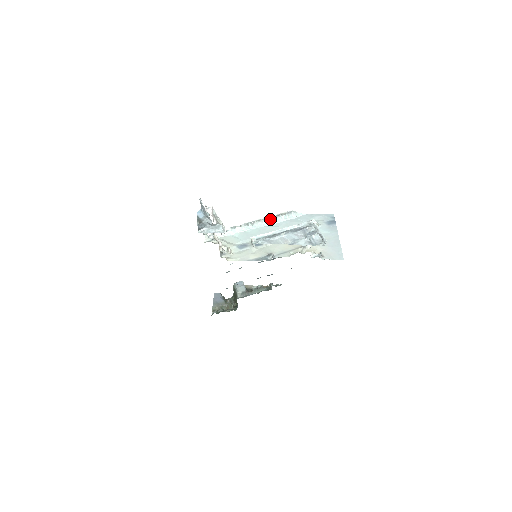
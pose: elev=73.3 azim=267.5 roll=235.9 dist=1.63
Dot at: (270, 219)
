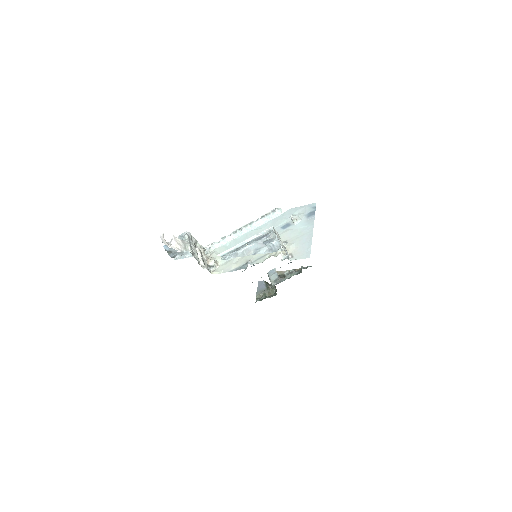
Dot at: (256, 222)
